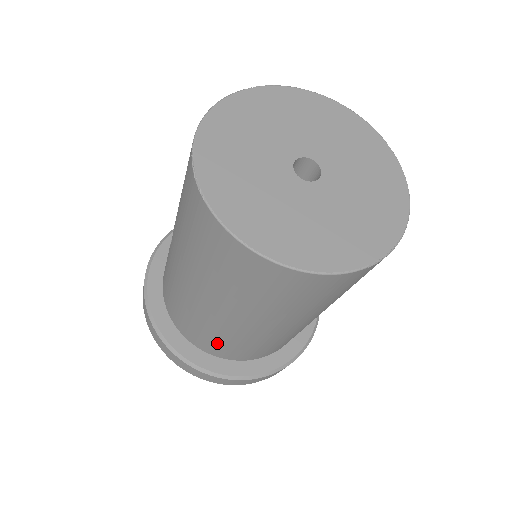
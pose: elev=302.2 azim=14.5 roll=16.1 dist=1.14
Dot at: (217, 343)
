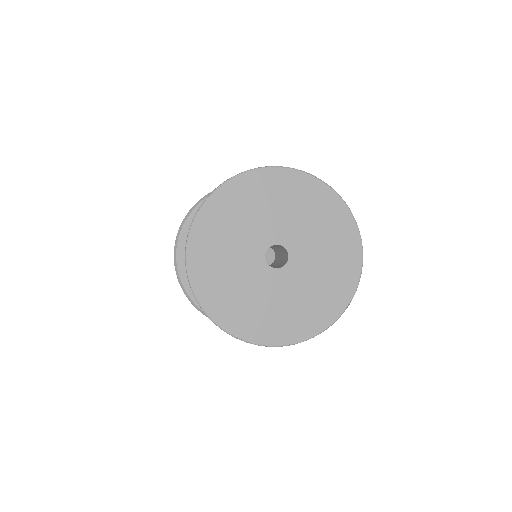
Dot at: occluded
